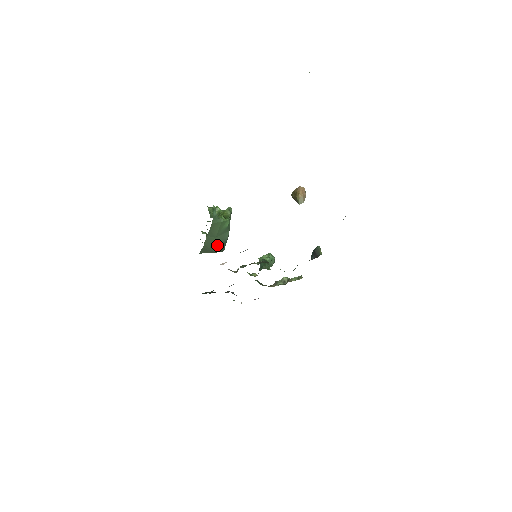
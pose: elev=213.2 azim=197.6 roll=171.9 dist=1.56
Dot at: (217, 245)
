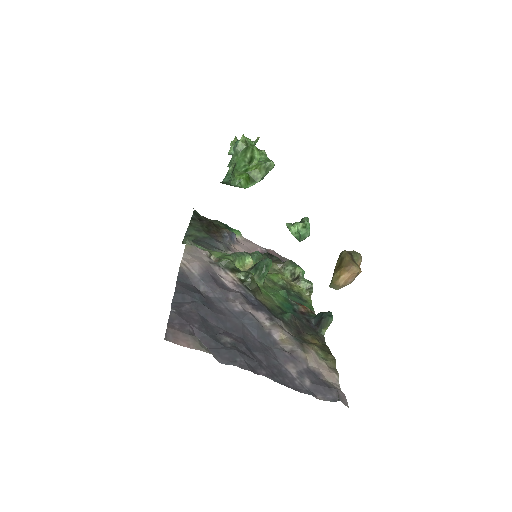
Dot at: occluded
